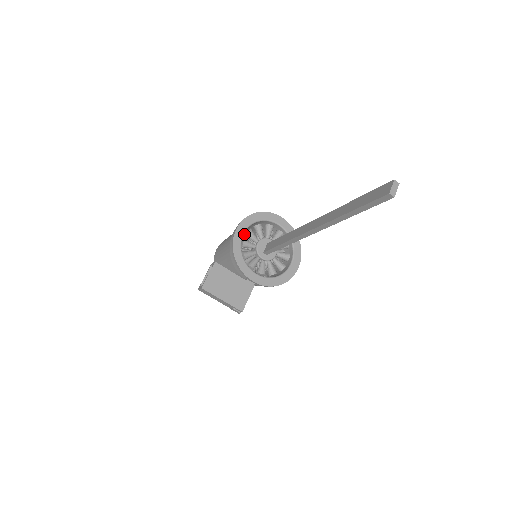
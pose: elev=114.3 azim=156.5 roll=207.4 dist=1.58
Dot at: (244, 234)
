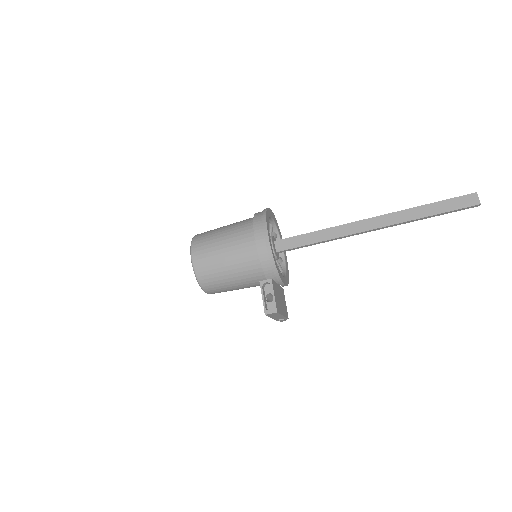
Dot at: occluded
